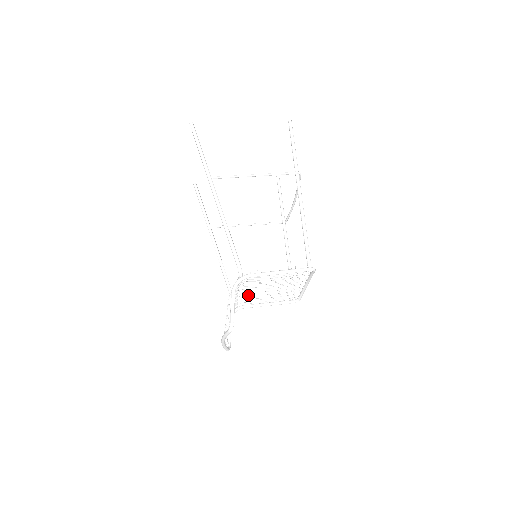
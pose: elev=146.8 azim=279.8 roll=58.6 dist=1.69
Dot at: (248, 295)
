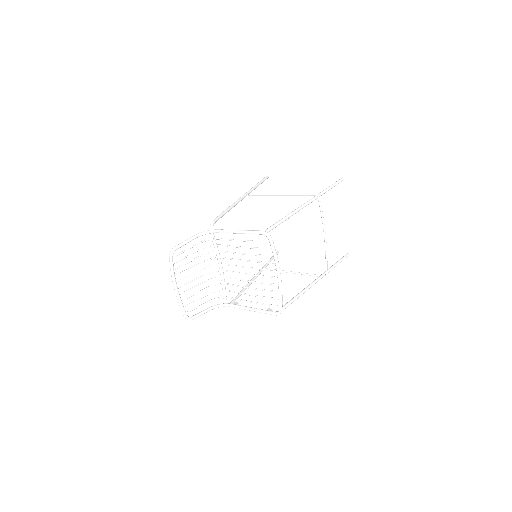
Dot at: (232, 284)
